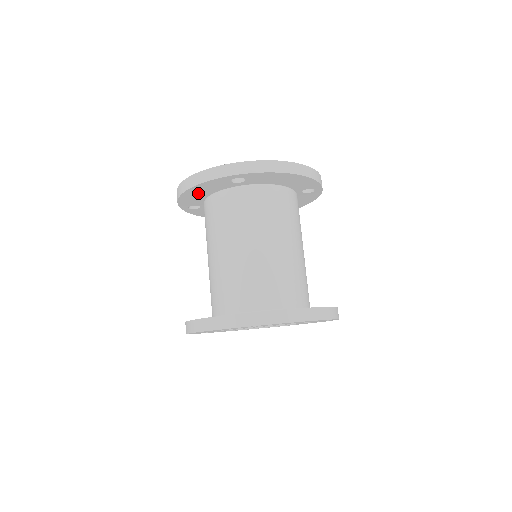
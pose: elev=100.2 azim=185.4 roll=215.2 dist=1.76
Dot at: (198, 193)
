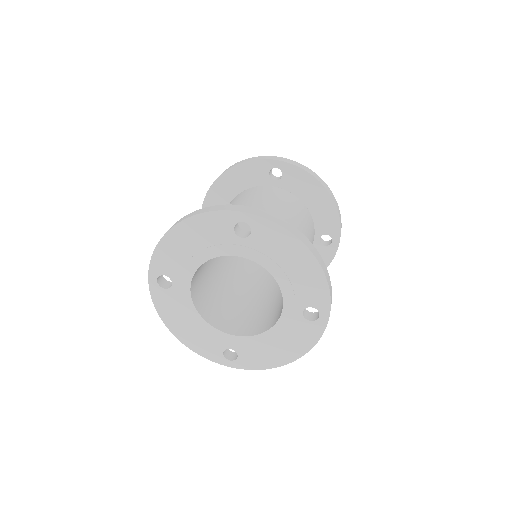
Dot at: (232, 185)
